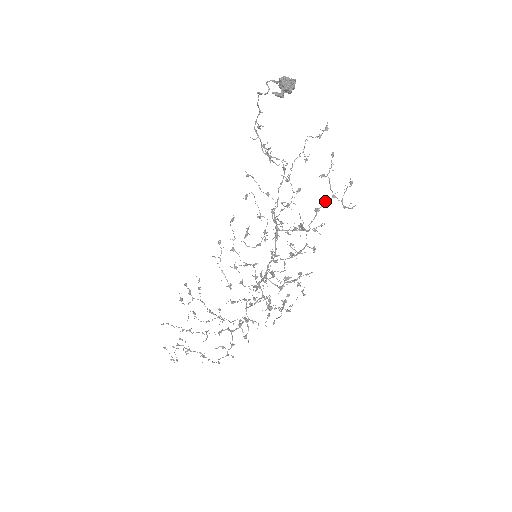
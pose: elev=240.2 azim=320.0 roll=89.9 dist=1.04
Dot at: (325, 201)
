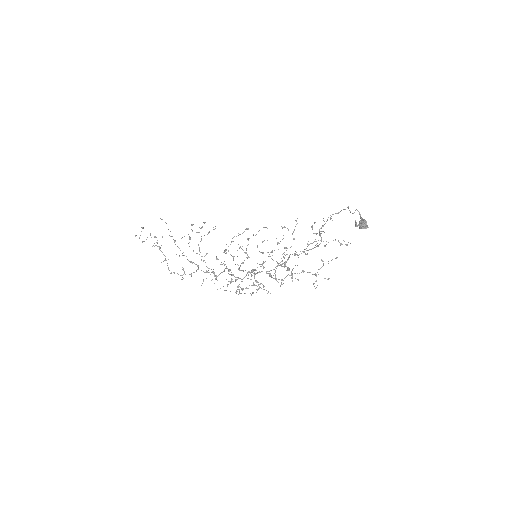
Dot at: occluded
